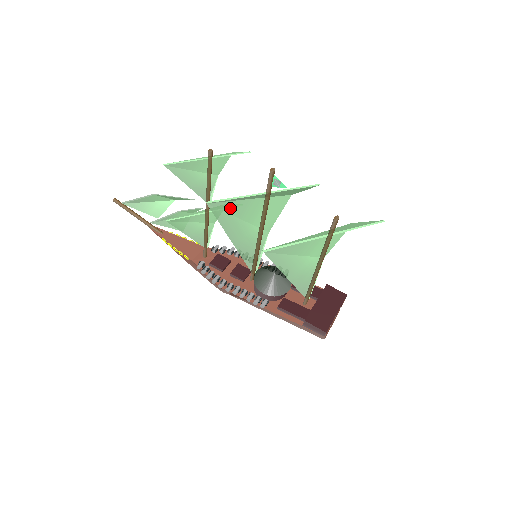
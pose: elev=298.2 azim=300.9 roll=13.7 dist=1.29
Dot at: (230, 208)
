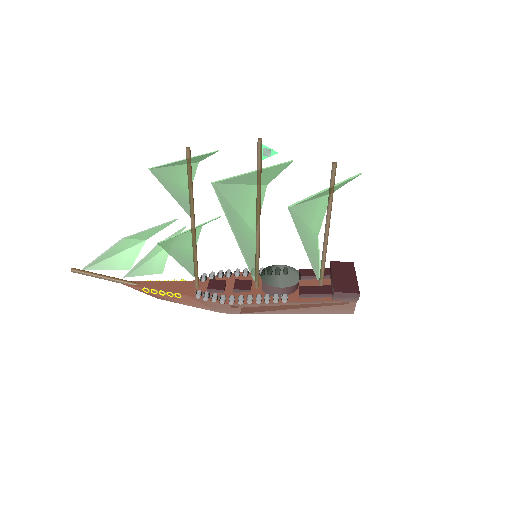
Dot at: (229, 194)
